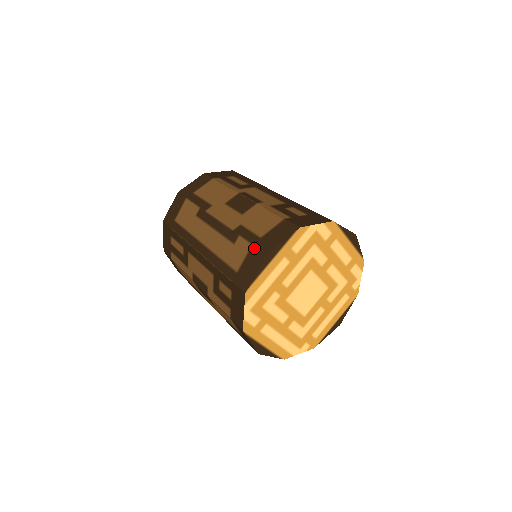
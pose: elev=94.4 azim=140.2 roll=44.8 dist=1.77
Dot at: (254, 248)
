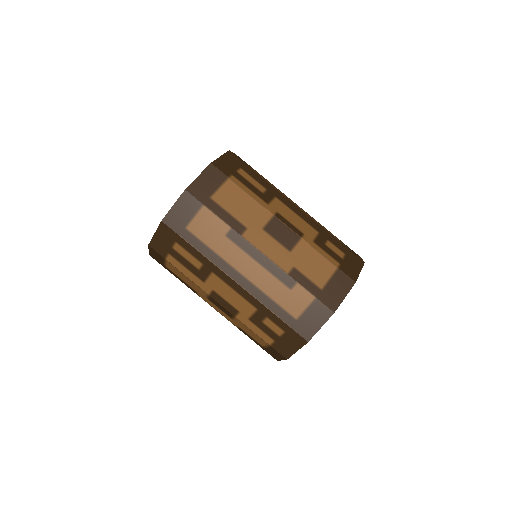
Dot at: (319, 302)
